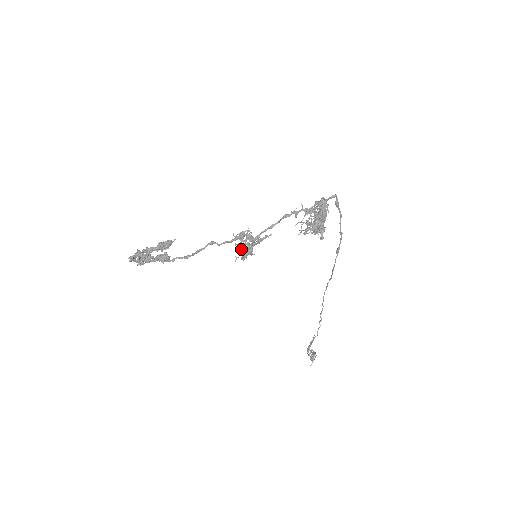
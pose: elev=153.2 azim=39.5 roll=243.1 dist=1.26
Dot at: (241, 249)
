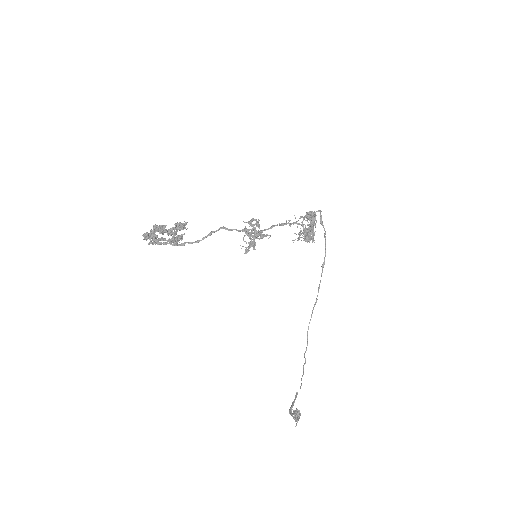
Dot at: (249, 233)
